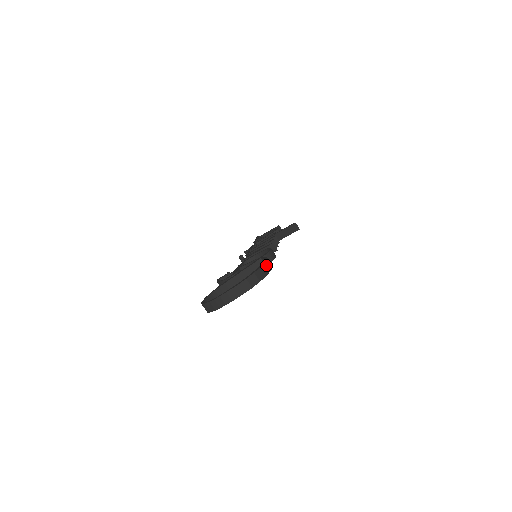
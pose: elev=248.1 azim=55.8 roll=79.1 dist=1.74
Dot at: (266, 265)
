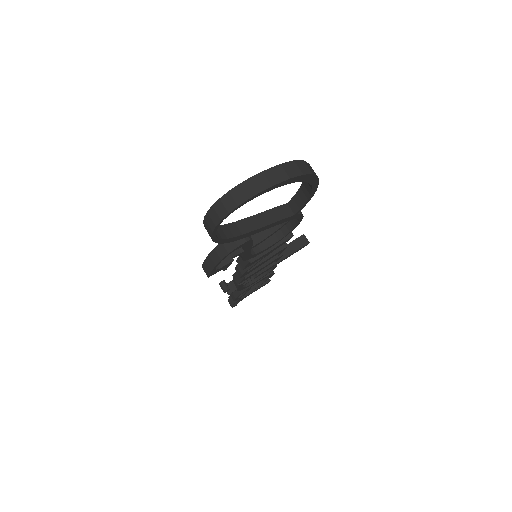
Dot at: occluded
